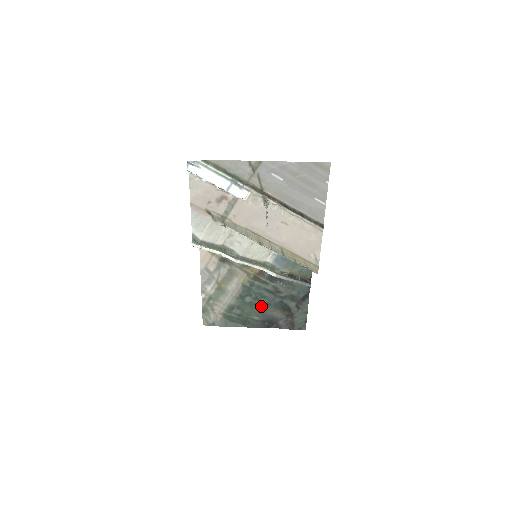
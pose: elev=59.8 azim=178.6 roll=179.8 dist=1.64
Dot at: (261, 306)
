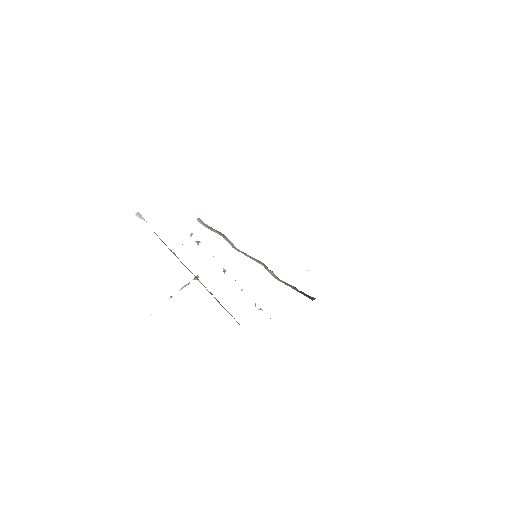
Dot at: occluded
